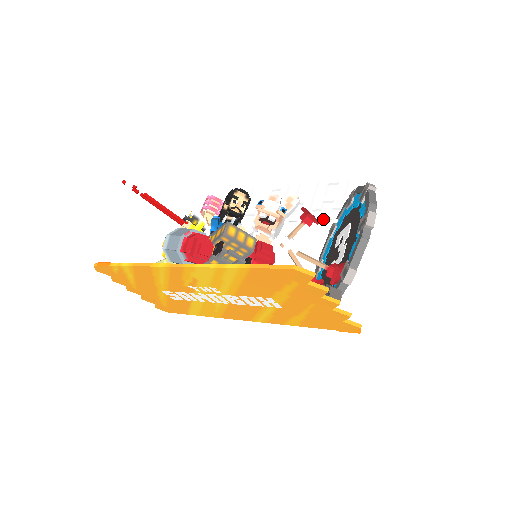
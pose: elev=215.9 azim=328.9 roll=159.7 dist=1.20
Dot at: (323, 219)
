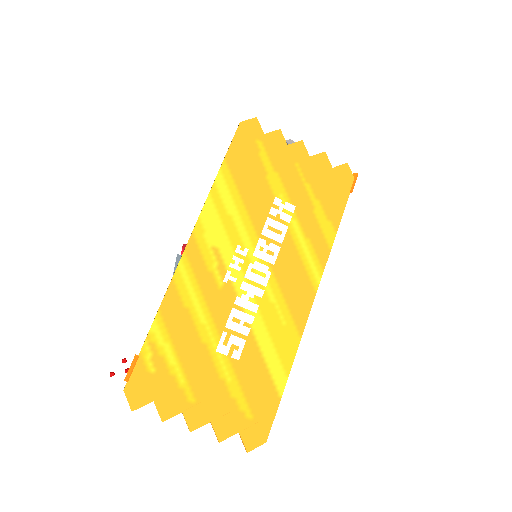
Dot at: occluded
